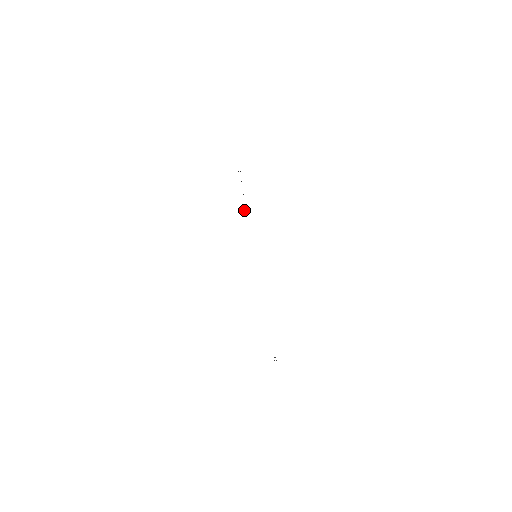
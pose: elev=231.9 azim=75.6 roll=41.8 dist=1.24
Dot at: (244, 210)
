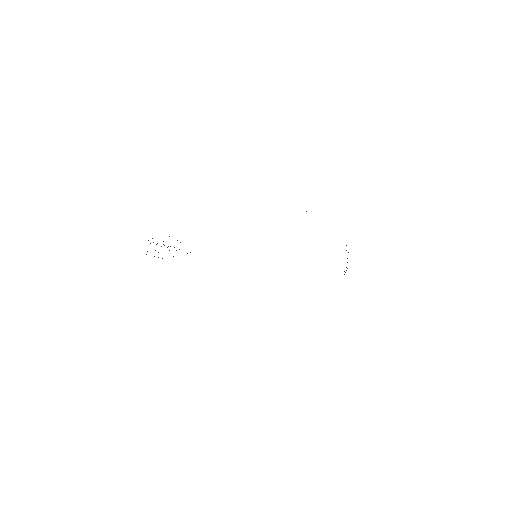
Dot at: occluded
